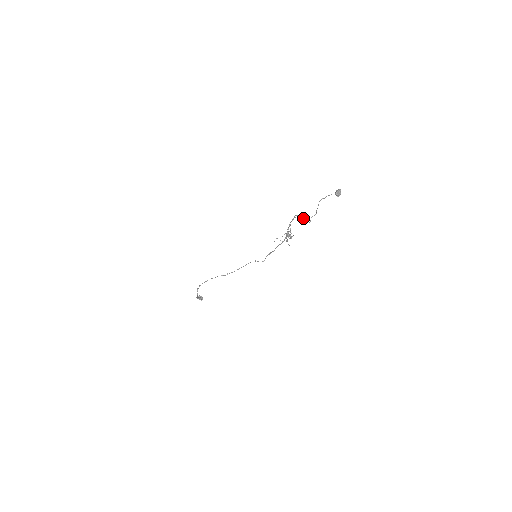
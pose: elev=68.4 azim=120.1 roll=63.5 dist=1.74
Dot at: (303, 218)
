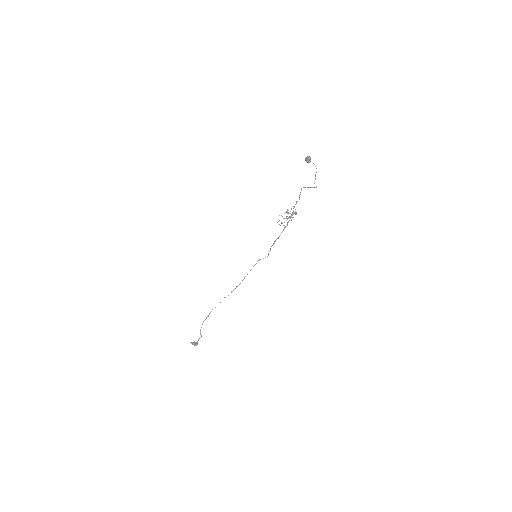
Dot at: (310, 187)
